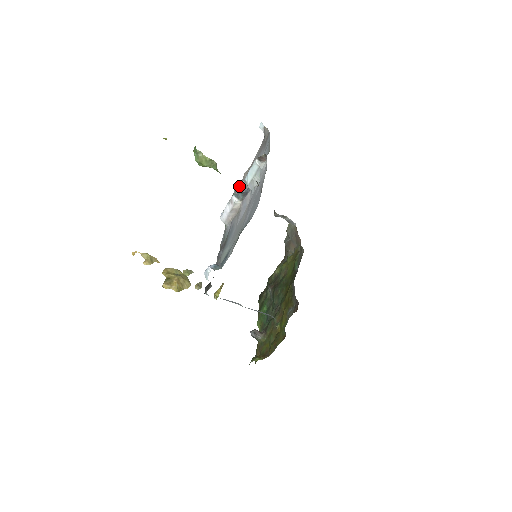
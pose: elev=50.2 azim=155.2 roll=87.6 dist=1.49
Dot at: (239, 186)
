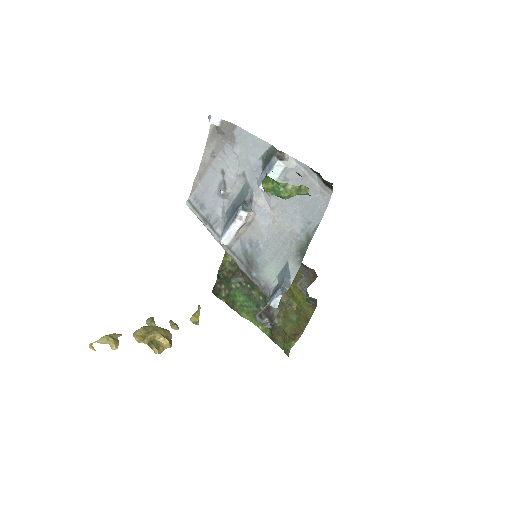
Dot at: (193, 198)
